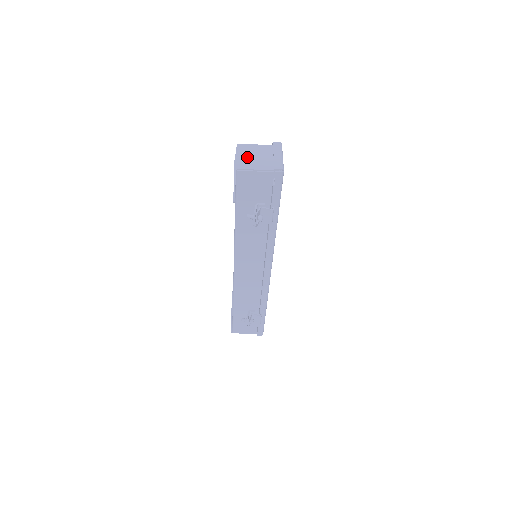
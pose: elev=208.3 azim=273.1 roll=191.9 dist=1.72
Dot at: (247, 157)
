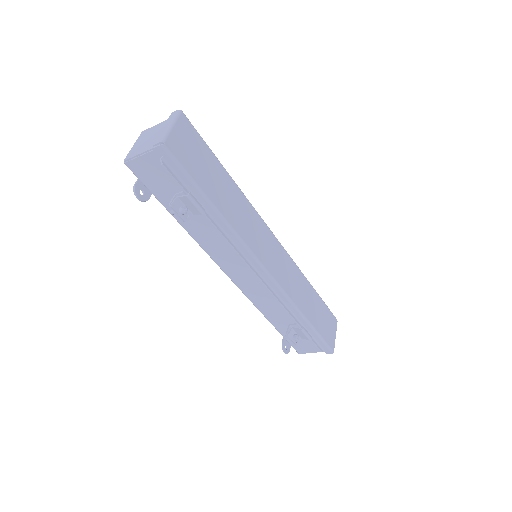
Dot at: (140, 143)
